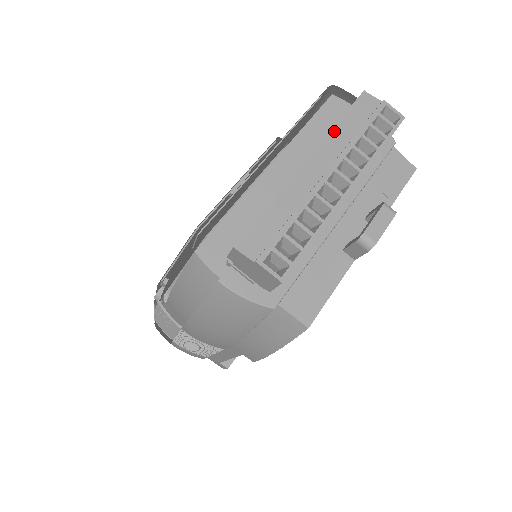
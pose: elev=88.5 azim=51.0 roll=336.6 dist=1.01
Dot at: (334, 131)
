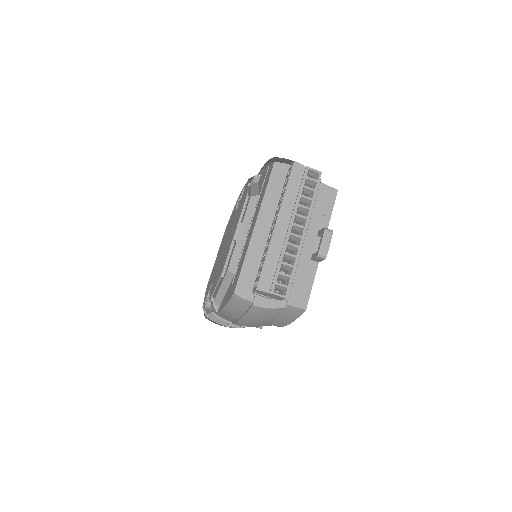
Dot at: (285, 198)
